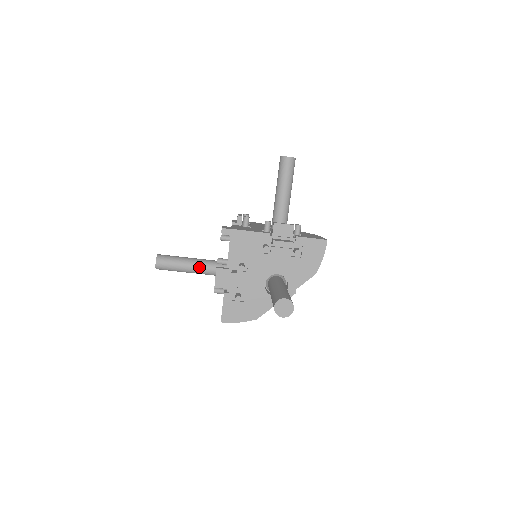
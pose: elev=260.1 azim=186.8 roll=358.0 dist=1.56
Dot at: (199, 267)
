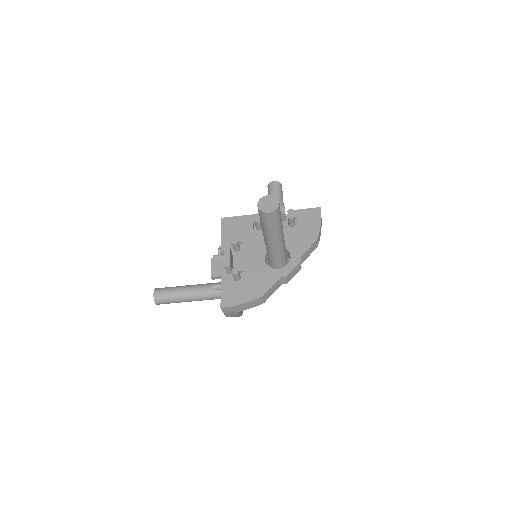
Dot at: (199, 288)
